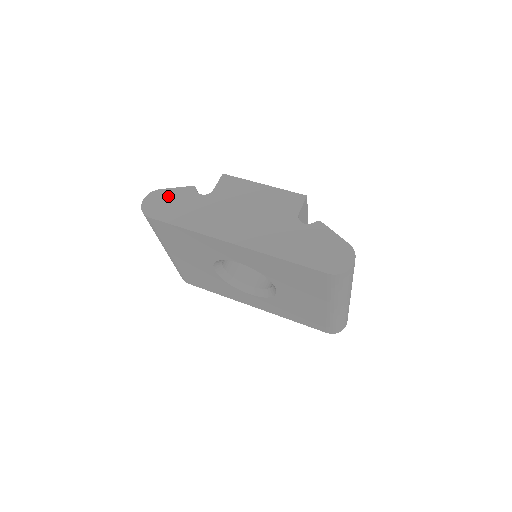
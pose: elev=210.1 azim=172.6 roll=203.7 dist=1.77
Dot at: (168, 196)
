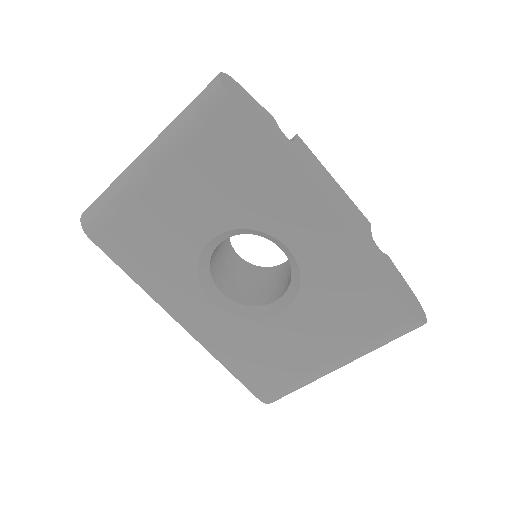
Dot at: (250, 99)
